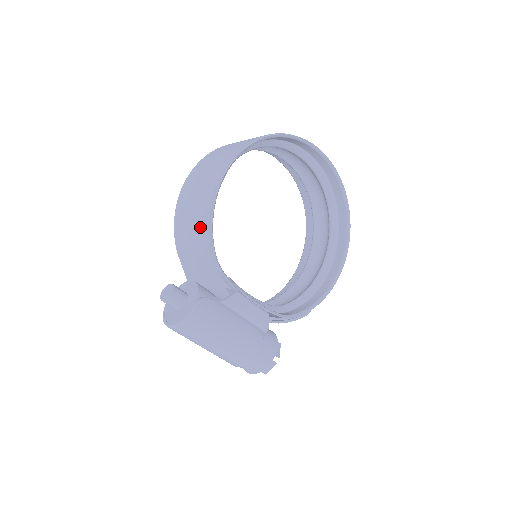
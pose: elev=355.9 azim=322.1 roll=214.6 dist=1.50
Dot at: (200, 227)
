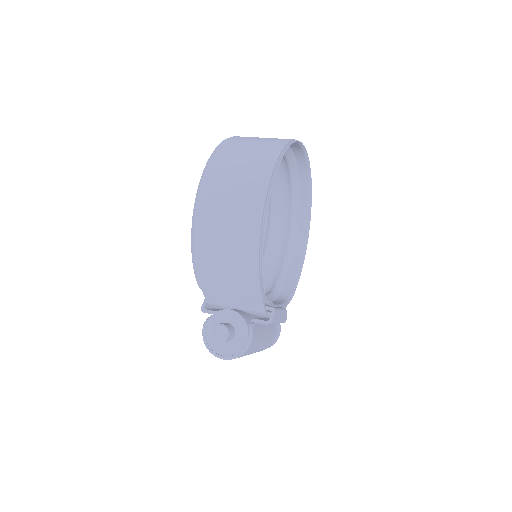
Dot at: (244, 269)
